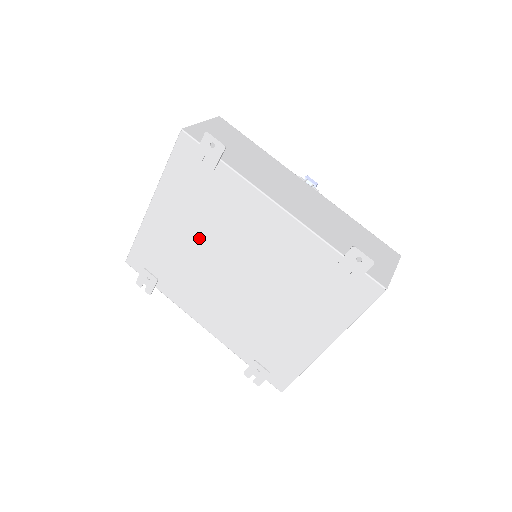
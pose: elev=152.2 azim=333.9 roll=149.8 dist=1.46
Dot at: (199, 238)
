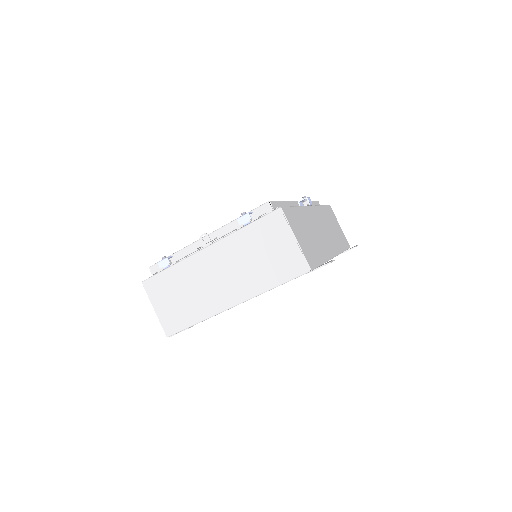
Dot at: occluded
